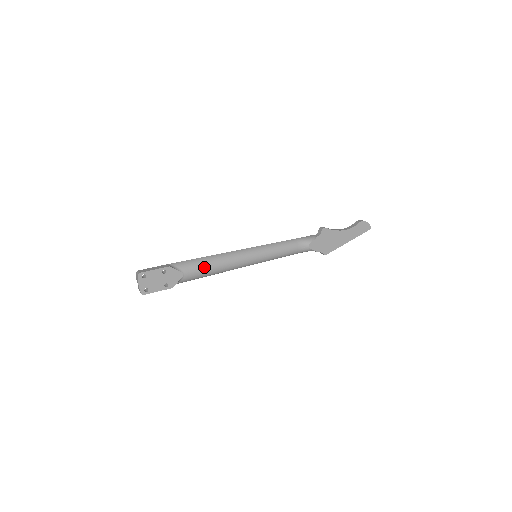
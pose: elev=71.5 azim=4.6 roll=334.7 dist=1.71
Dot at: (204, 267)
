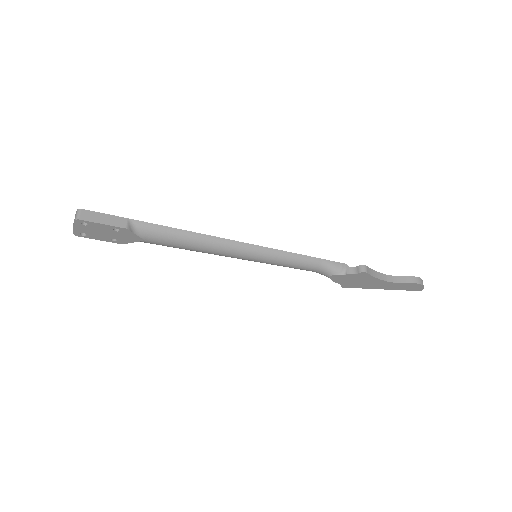
Dot at: (177, 244)
